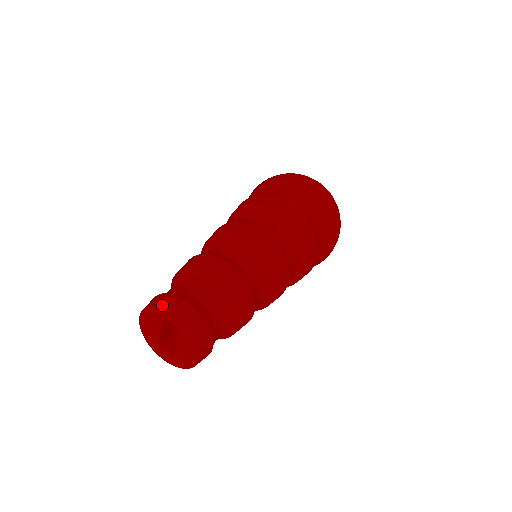
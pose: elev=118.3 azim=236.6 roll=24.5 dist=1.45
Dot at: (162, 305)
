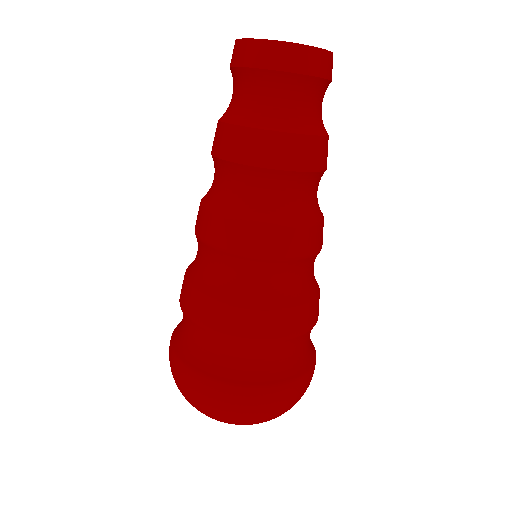
Dot at: occluded
